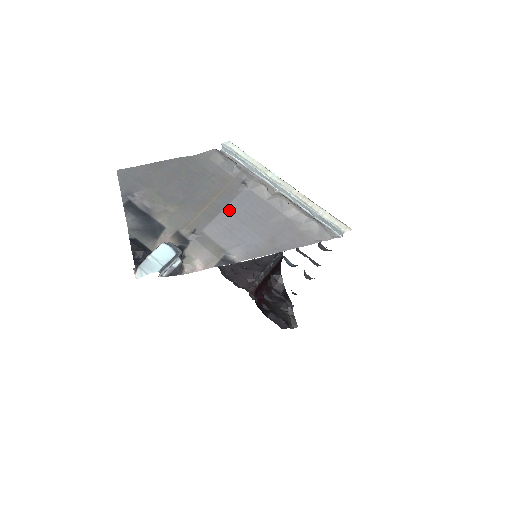
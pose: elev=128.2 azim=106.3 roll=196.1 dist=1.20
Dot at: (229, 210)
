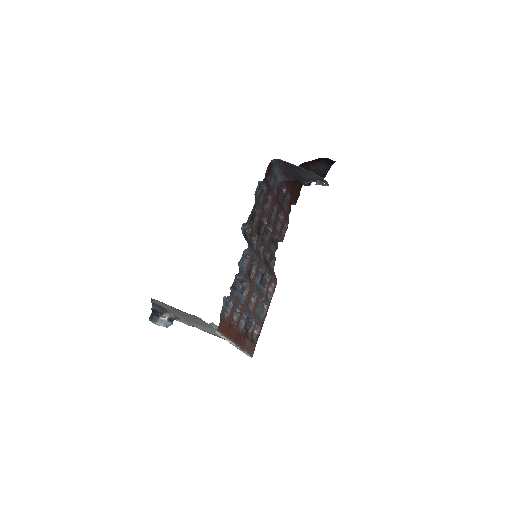
Dot at: (204, 327)
